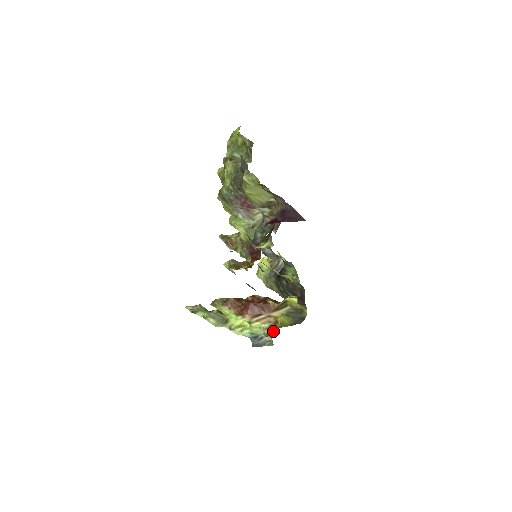
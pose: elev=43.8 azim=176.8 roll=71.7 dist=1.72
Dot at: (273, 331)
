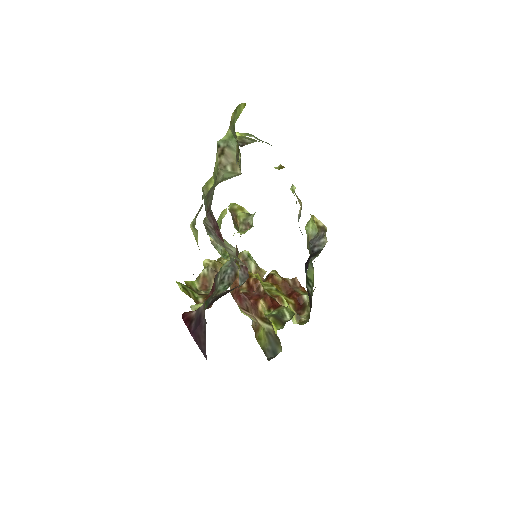
Dot at: occluded
